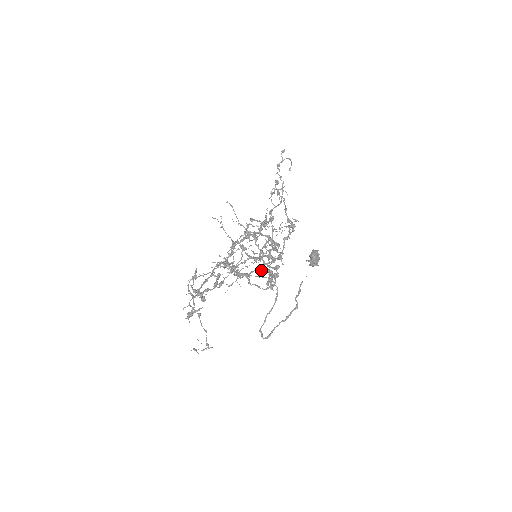
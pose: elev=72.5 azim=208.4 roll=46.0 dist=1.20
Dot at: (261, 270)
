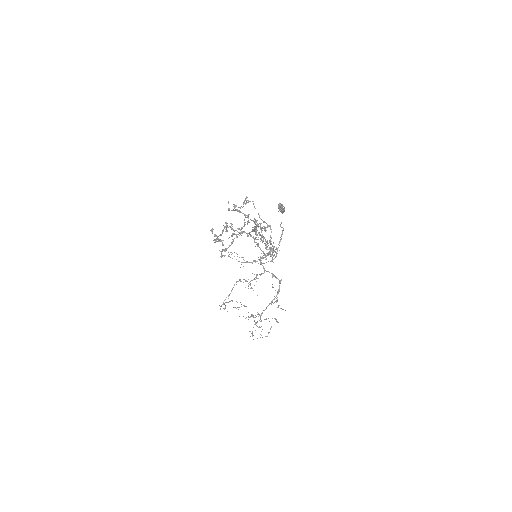
Dot at: occluded
